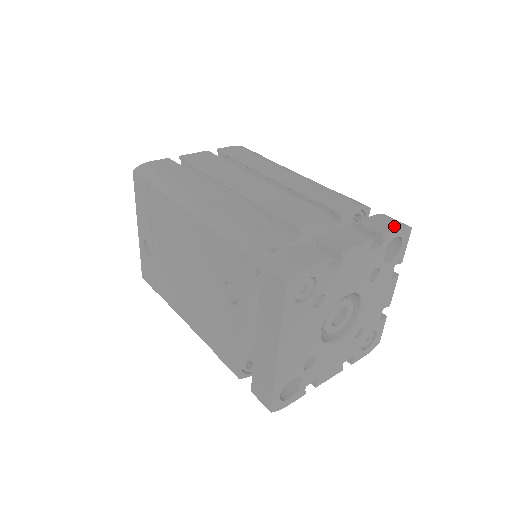
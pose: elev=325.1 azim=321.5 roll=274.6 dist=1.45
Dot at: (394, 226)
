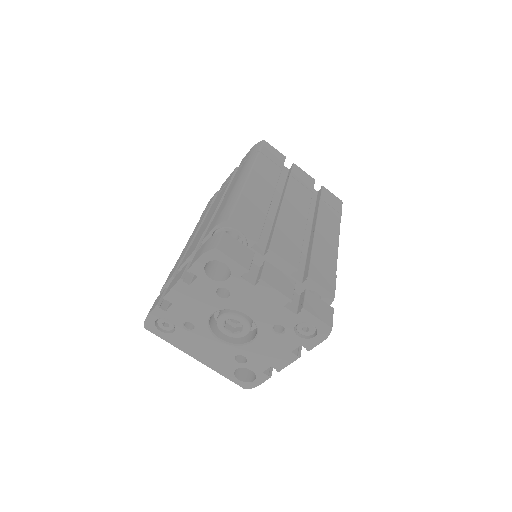
Dot at: (198, 256)
